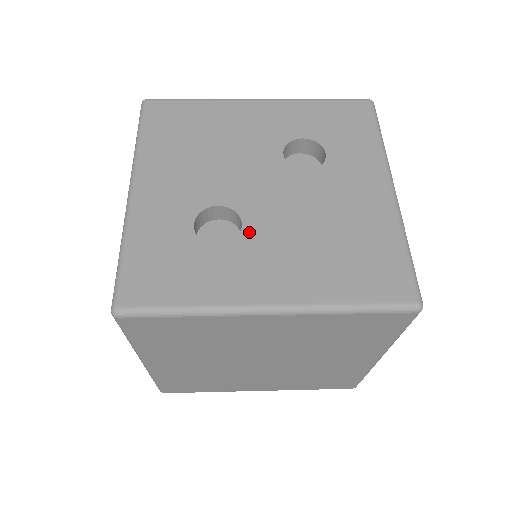
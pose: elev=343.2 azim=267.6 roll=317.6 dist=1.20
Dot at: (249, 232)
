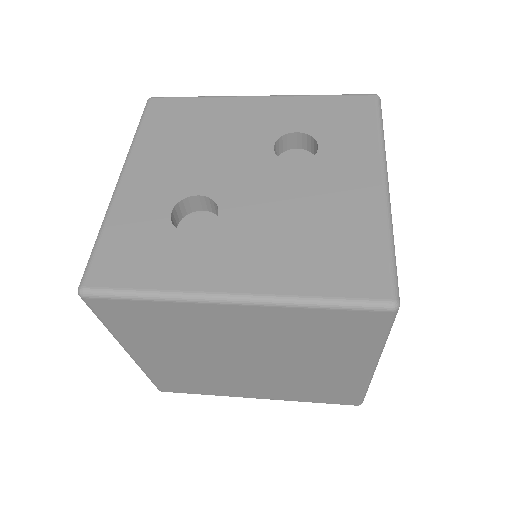
Dot at: (224, 221)
